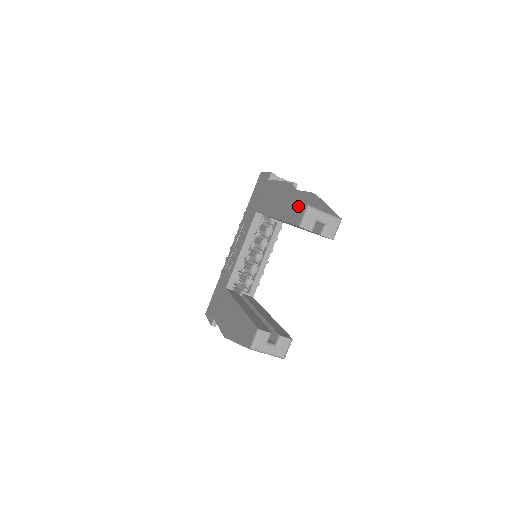
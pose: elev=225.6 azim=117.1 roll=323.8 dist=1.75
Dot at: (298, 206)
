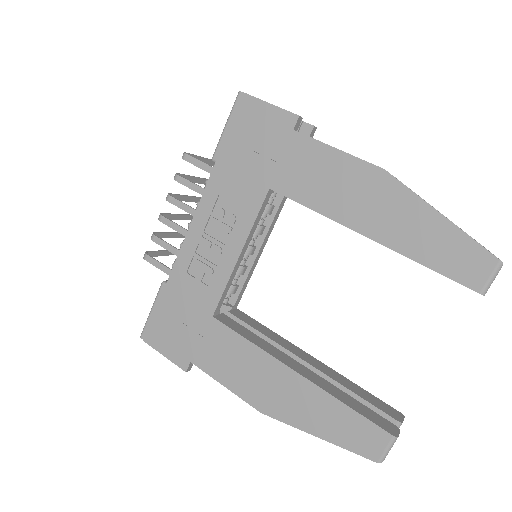
Dot at: (464, 250)
